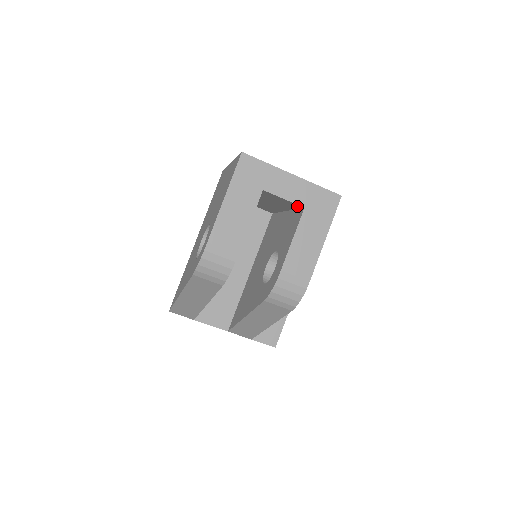
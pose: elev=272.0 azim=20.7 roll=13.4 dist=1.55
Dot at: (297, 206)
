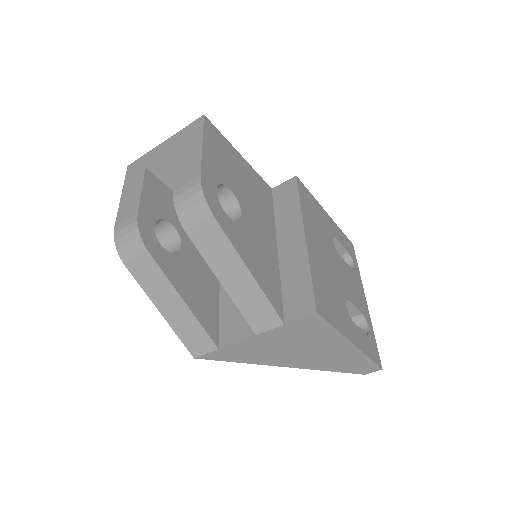
Dot at: occluded
